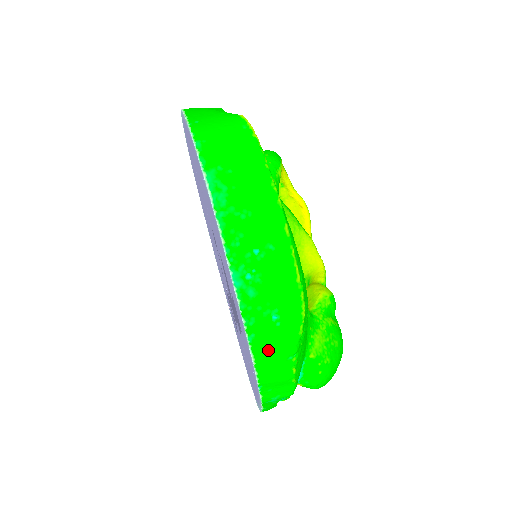
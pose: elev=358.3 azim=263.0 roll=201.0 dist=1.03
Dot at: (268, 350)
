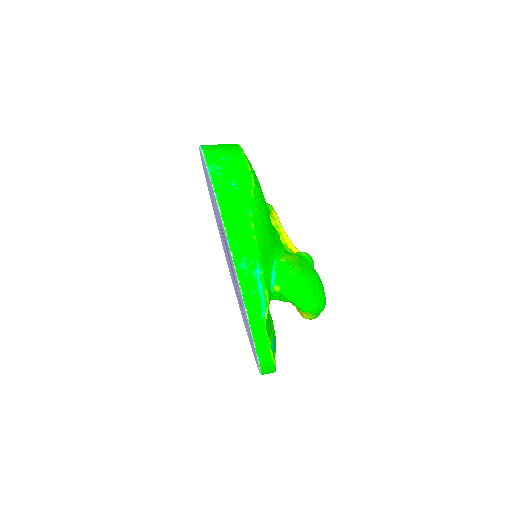
Dot at: (230, 205)
